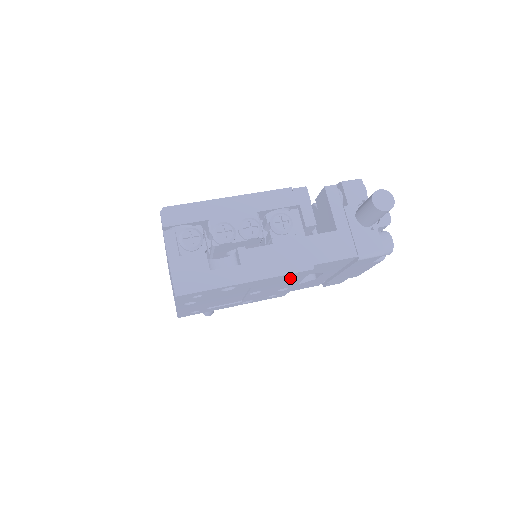
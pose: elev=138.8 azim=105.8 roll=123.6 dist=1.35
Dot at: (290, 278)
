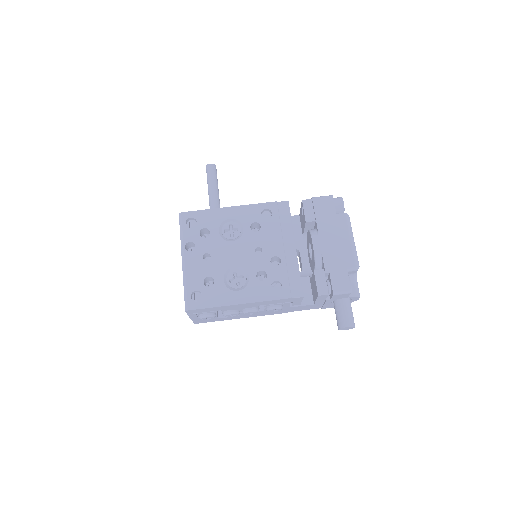
Dot at: occluded
